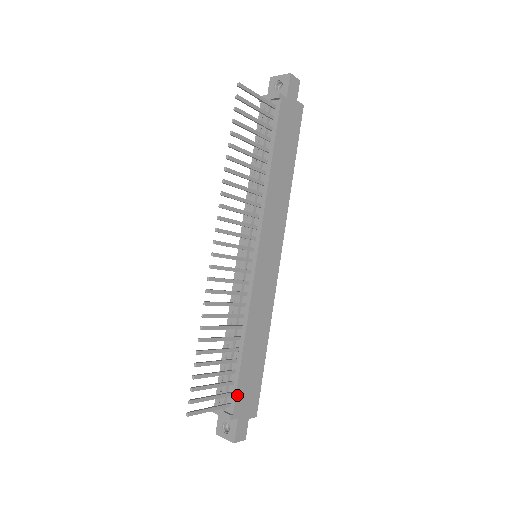
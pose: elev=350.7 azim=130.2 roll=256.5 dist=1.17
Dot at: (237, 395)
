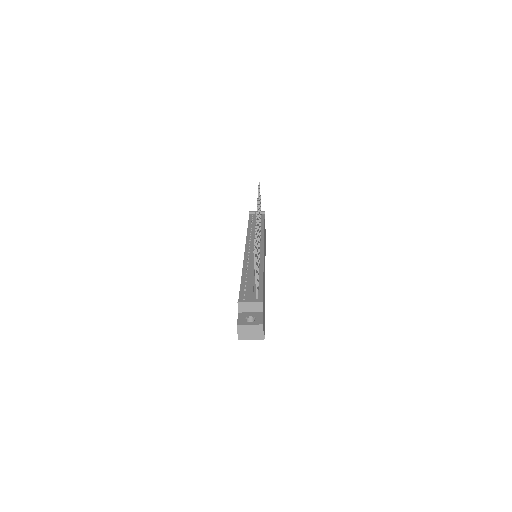
Dot at: occluded
